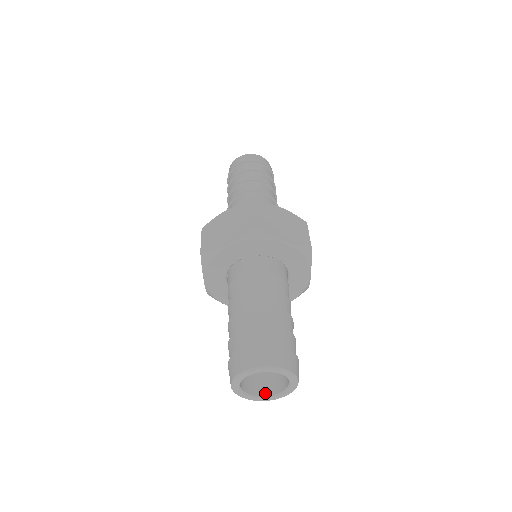
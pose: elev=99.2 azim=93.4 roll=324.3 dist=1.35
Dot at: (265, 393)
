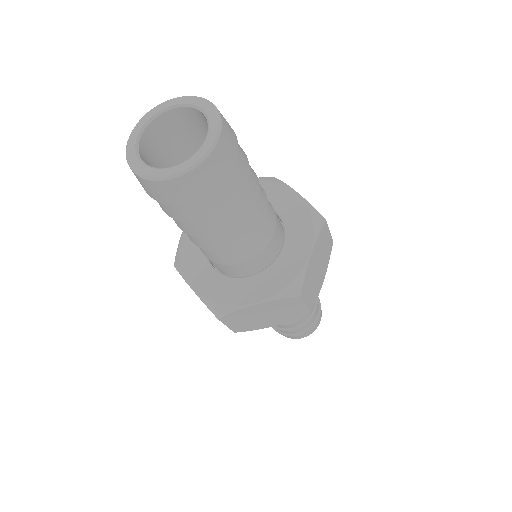
Dot at: (160, 170)
